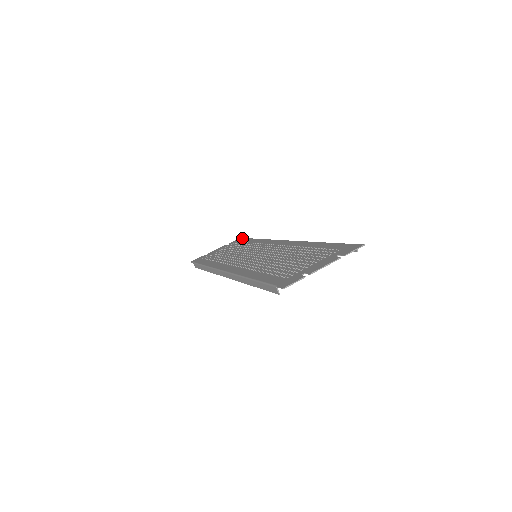
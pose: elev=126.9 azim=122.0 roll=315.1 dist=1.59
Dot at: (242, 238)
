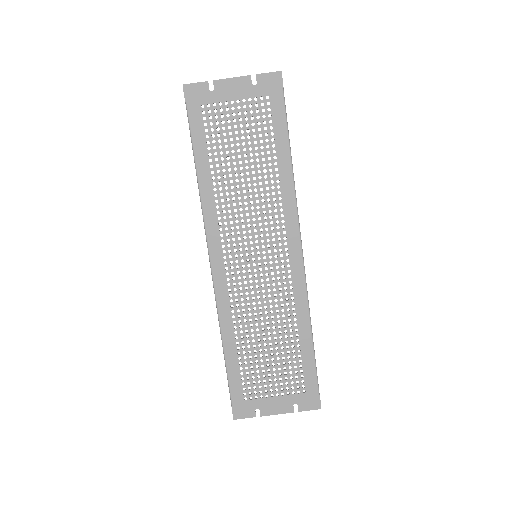
Dot at: (280, 87)
